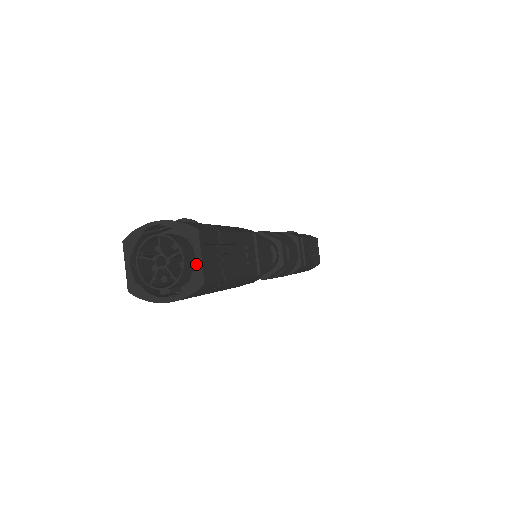
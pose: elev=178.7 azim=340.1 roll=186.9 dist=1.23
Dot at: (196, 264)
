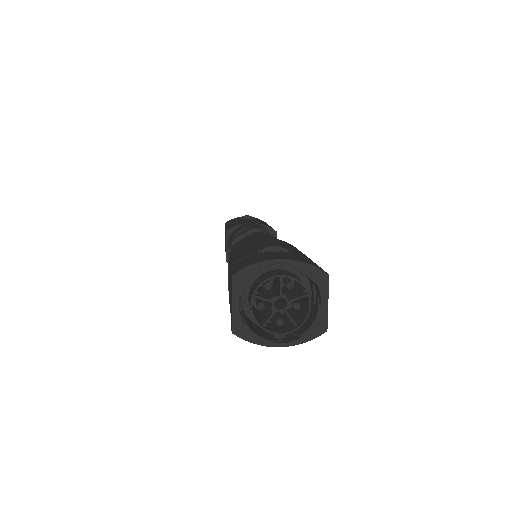
Dot at: (321, 310)
